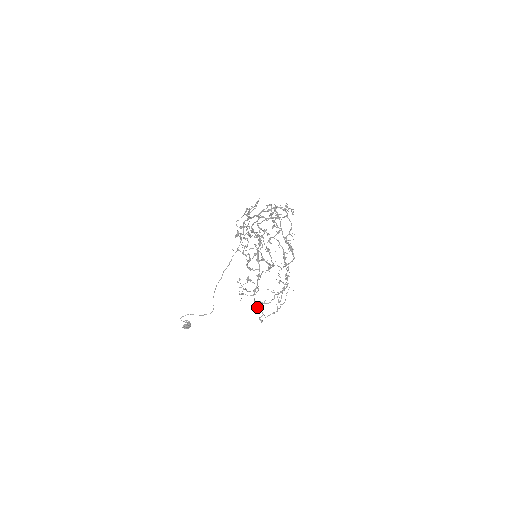
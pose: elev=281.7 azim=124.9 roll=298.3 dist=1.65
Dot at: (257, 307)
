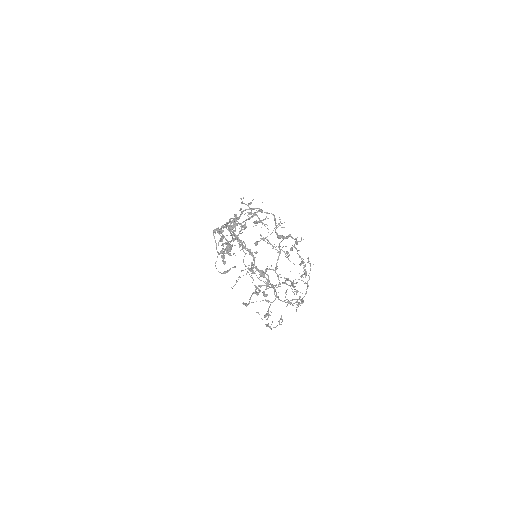
Dot at: (287, 289)
